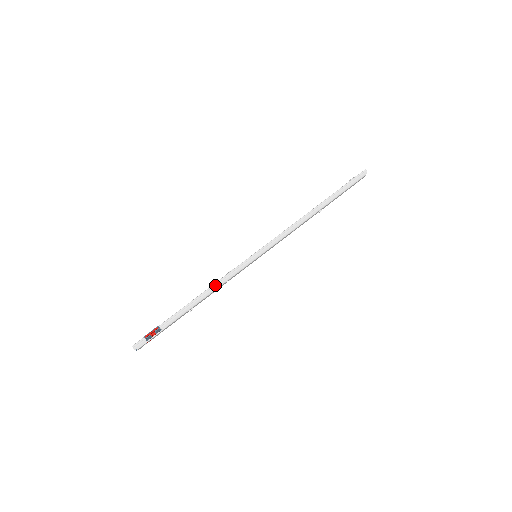
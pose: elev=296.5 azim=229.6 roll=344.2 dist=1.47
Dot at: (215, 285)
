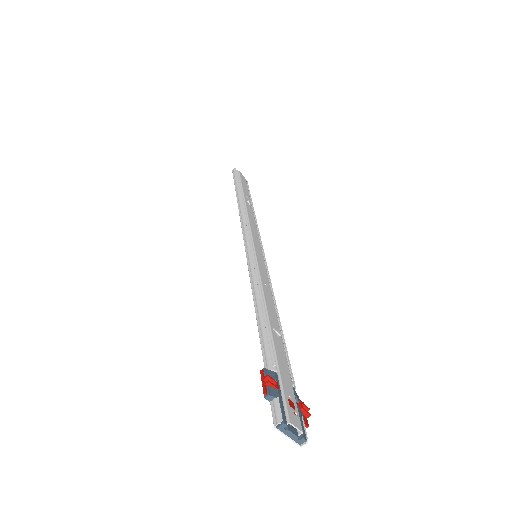
Dot at: (254, 292)
